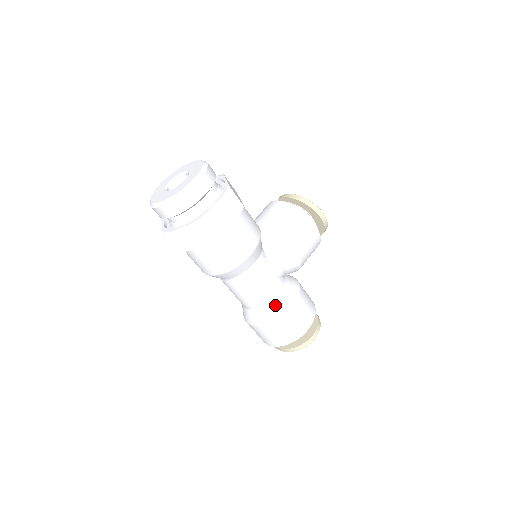
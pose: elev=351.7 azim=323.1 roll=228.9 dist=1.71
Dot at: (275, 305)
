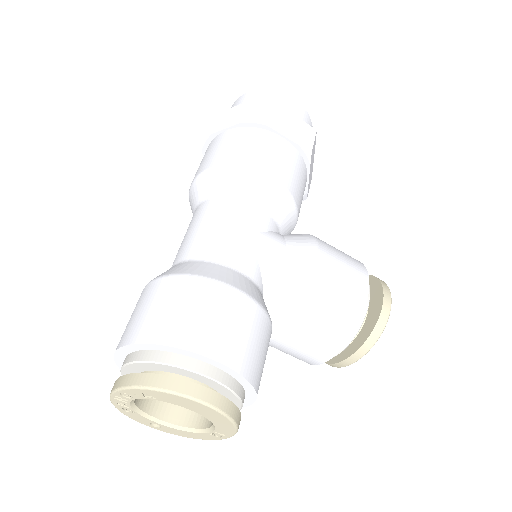
Dot at: (215, 267)
